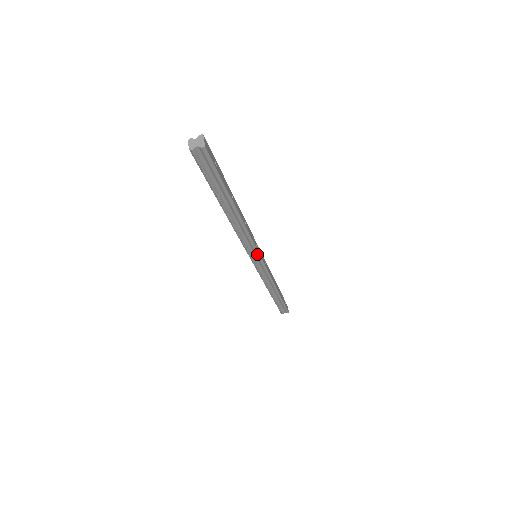
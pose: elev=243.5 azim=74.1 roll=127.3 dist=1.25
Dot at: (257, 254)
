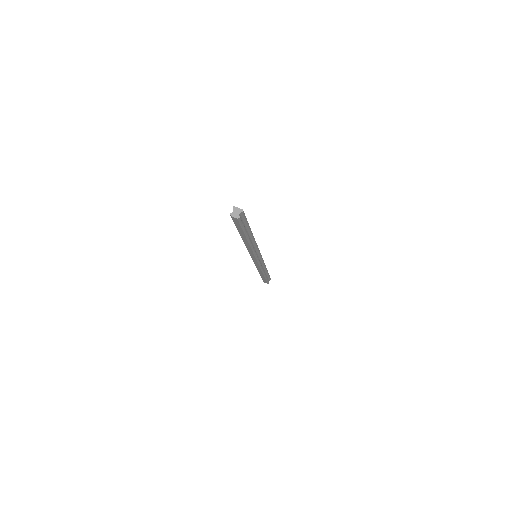
Dot at: (259, 253)
